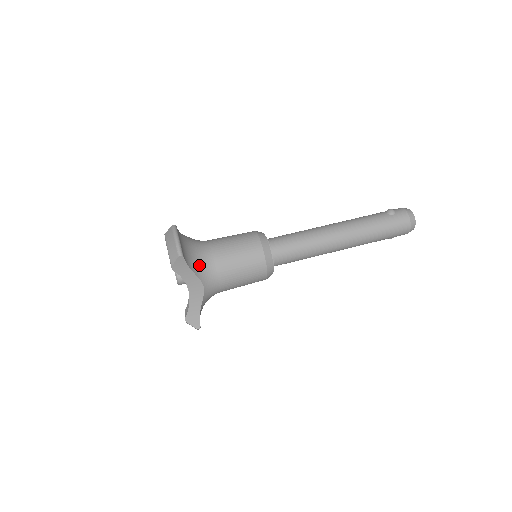
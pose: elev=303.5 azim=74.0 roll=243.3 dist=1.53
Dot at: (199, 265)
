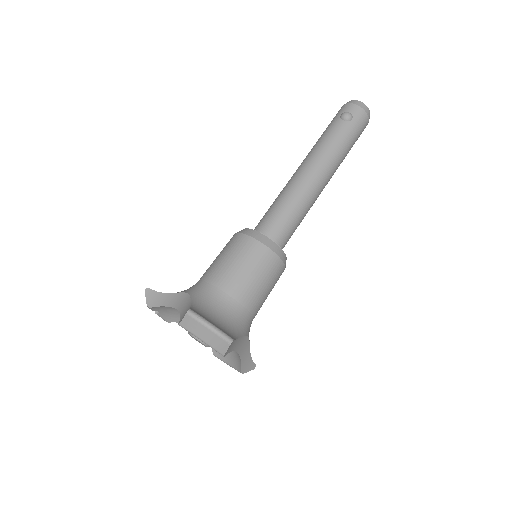
Dot at: (235, 323)
